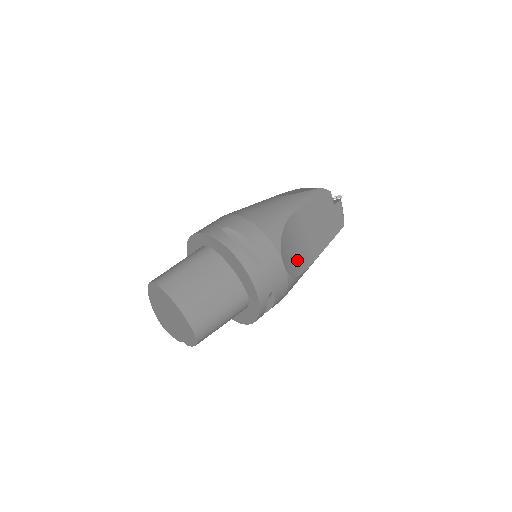
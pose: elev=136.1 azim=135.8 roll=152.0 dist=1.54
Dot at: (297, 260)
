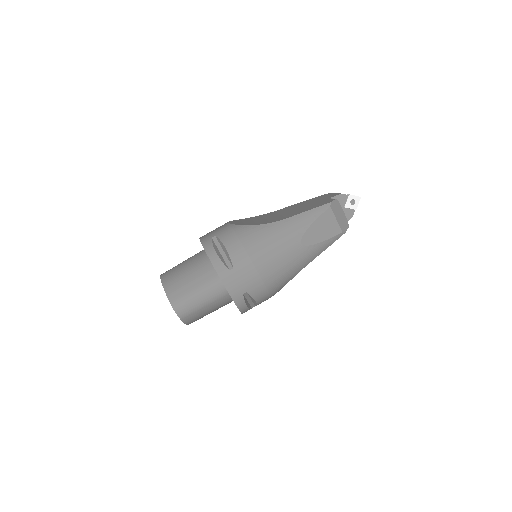
Dot at: occluded
